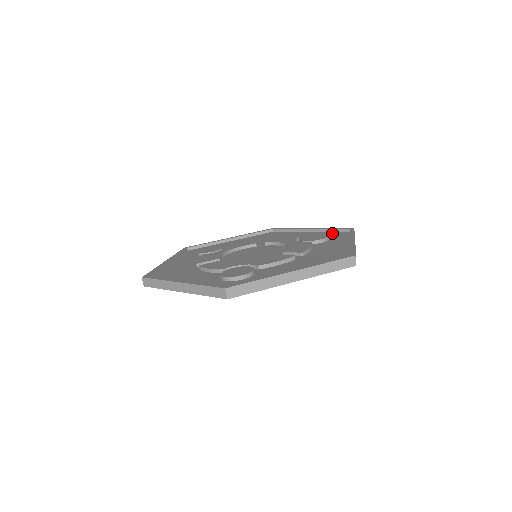
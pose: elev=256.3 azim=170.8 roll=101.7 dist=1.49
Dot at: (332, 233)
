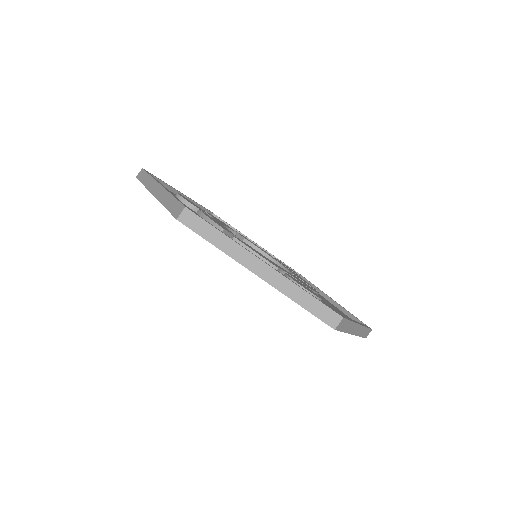
Dot at: occluded
